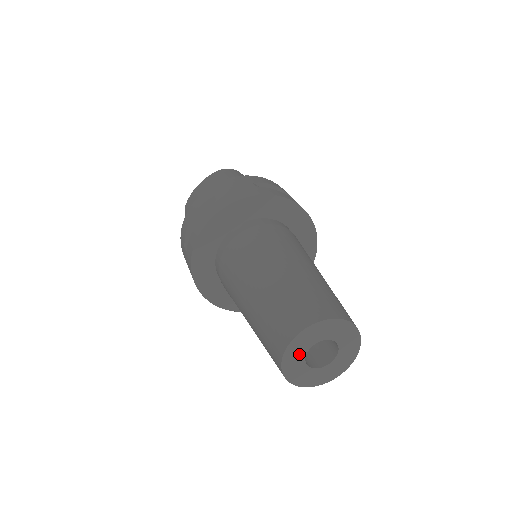
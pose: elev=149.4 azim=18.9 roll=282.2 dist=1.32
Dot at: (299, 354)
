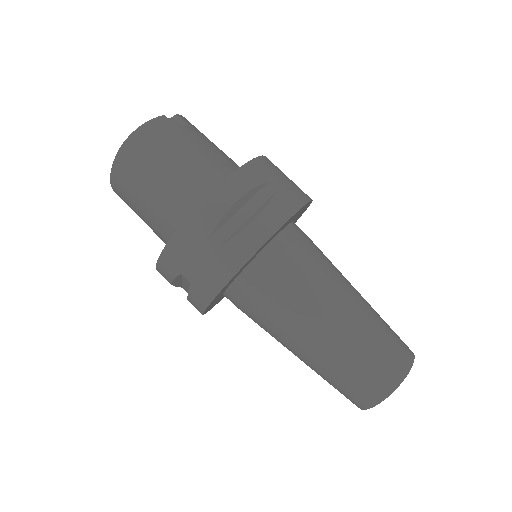
Dot at: occluded
